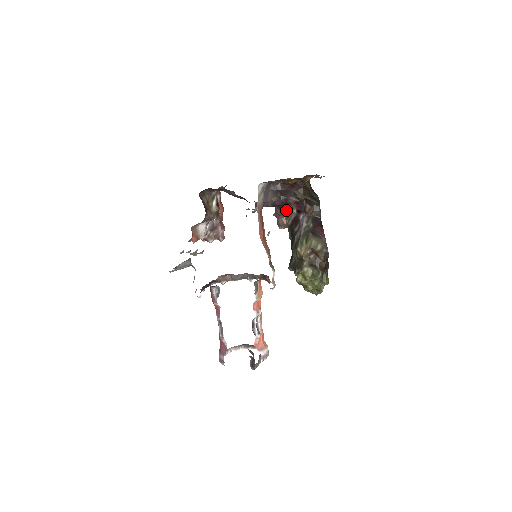
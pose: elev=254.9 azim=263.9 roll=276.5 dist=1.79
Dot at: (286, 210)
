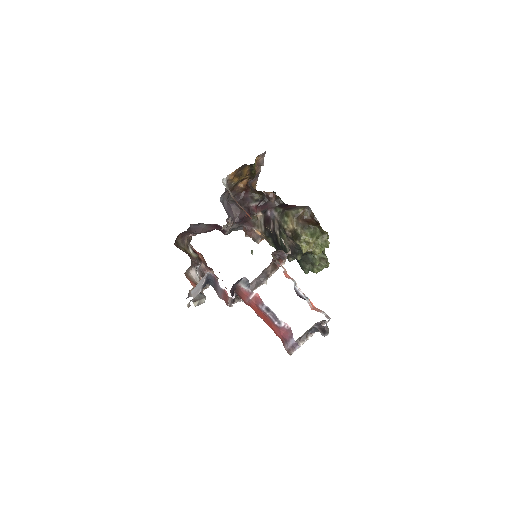
Dot at: (253, 220)
